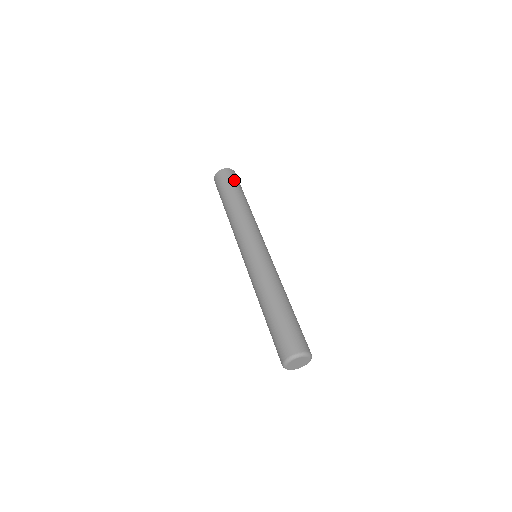
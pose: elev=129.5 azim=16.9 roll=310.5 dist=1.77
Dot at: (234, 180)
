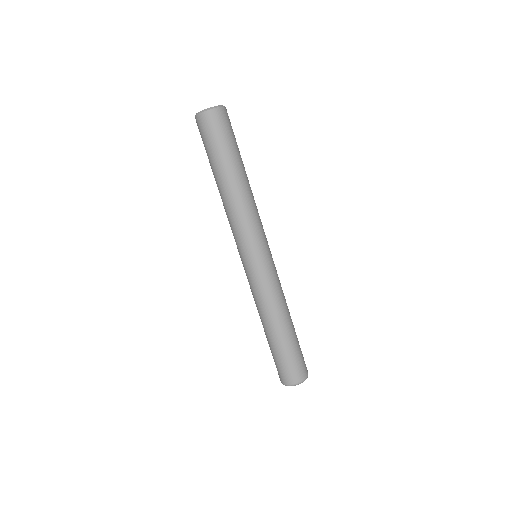
Dot at: (226, 134)
